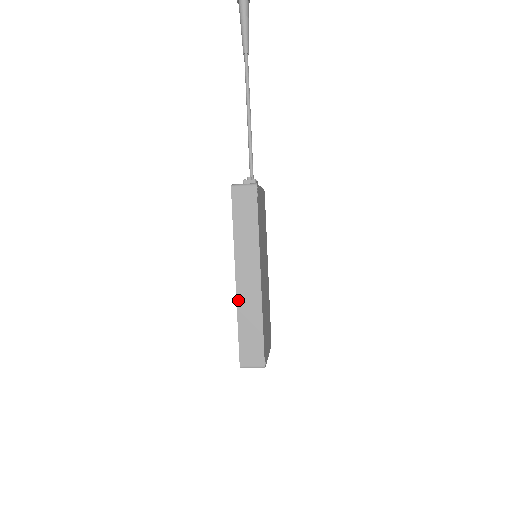
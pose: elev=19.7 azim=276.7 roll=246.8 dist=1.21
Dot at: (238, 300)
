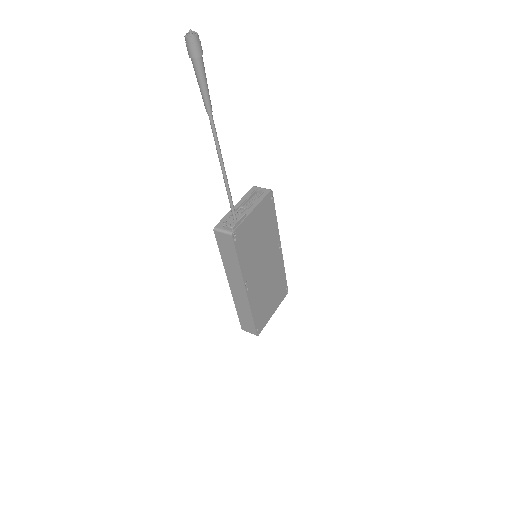
Dot at: (233, 297)
